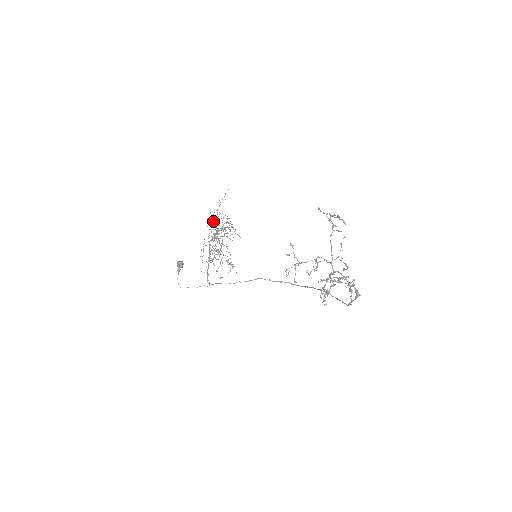
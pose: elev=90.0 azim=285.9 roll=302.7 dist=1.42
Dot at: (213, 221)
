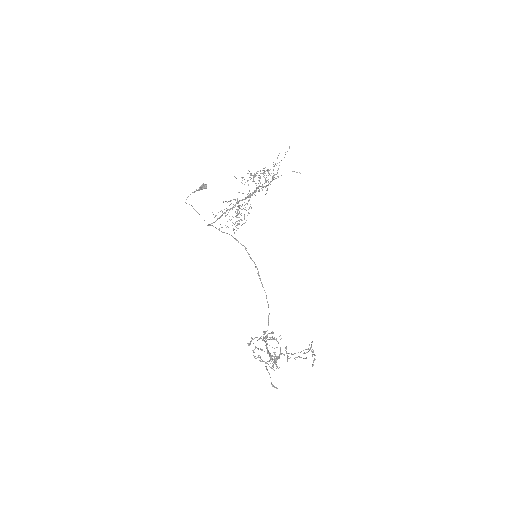
Dot at: occluded
